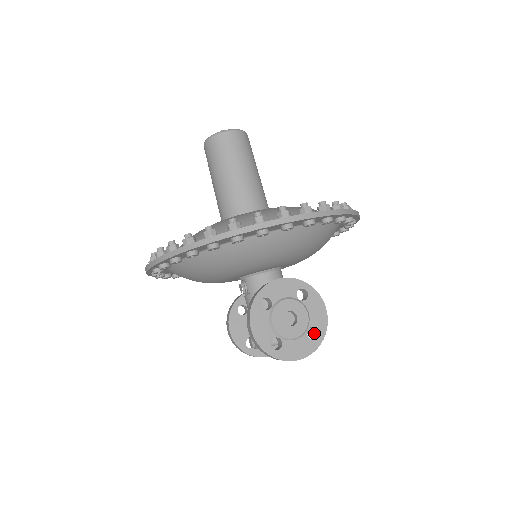
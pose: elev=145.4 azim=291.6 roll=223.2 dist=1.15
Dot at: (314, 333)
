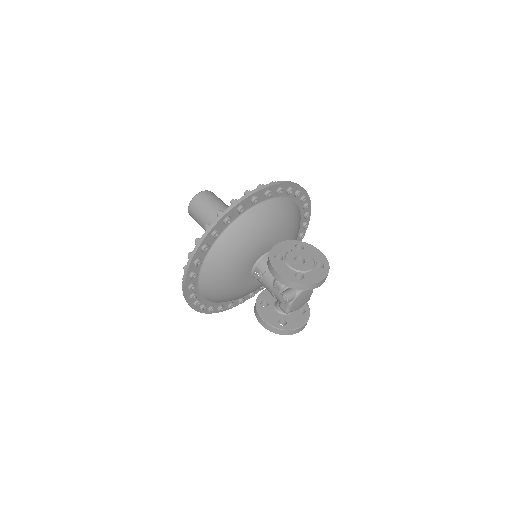
Dot at: occluded
